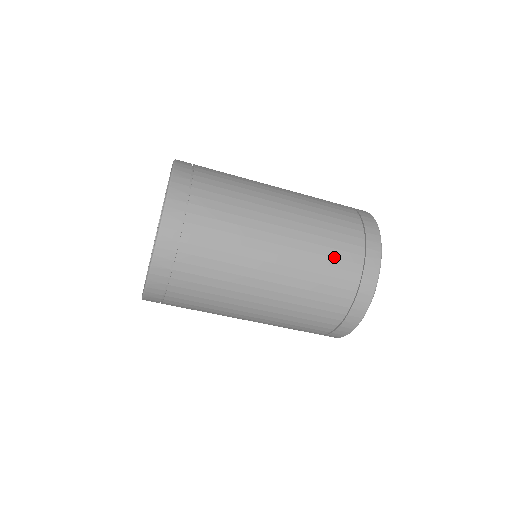
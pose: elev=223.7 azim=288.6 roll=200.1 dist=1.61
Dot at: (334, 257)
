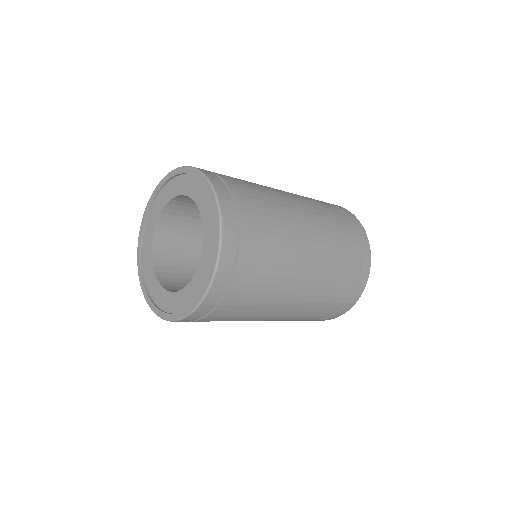
Dot at: (340, 281)
